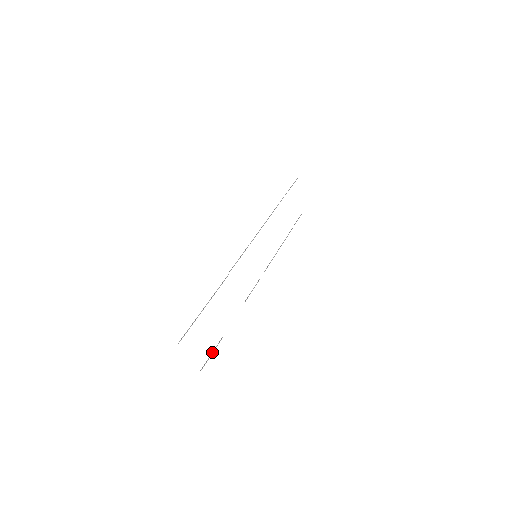
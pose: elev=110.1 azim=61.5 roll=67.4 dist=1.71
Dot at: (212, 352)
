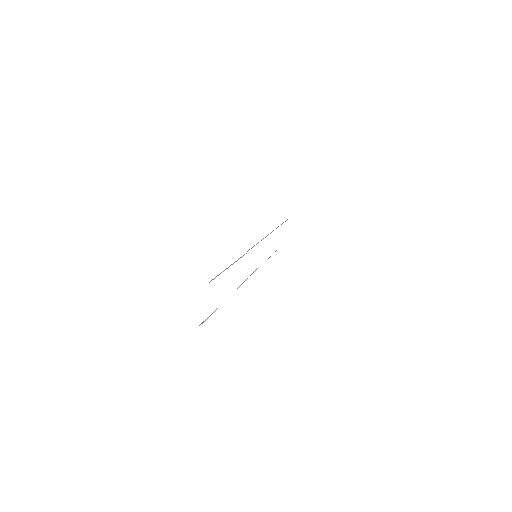
Dot at: (210, 315)
